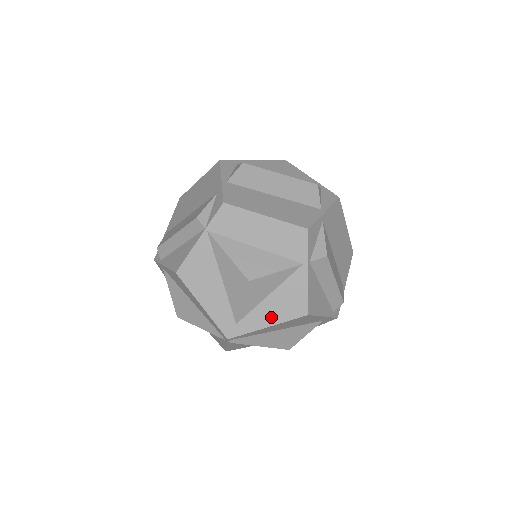
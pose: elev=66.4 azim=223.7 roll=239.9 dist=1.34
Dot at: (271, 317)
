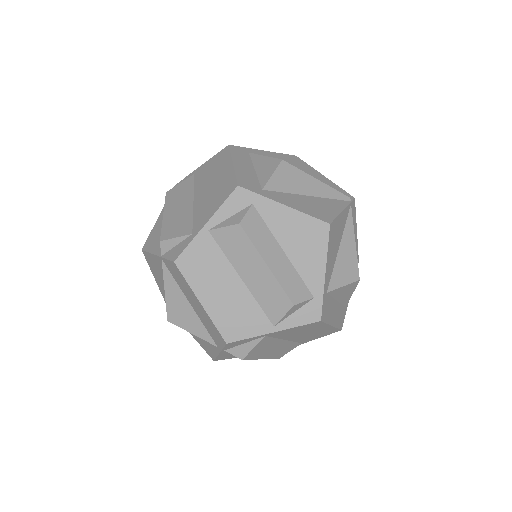
Dot at: occluded
